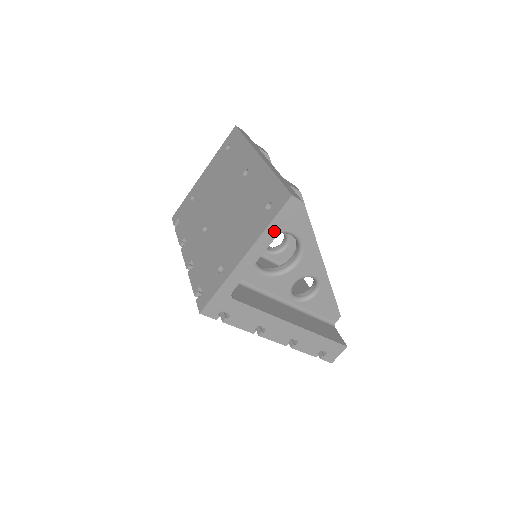
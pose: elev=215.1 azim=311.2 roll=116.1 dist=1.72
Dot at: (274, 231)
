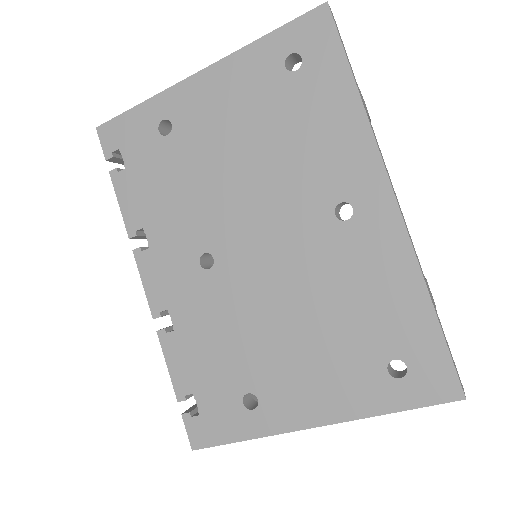
Dot at: occluded
